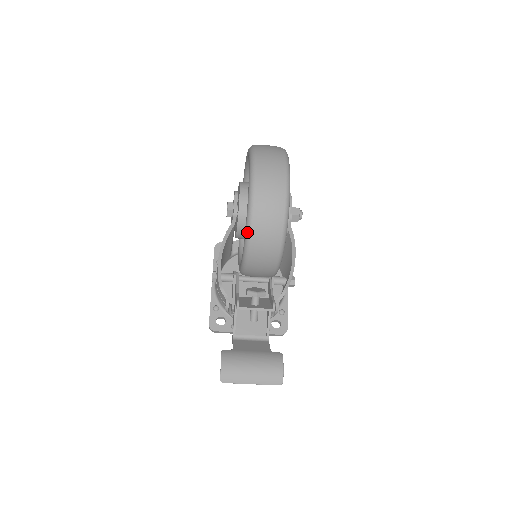
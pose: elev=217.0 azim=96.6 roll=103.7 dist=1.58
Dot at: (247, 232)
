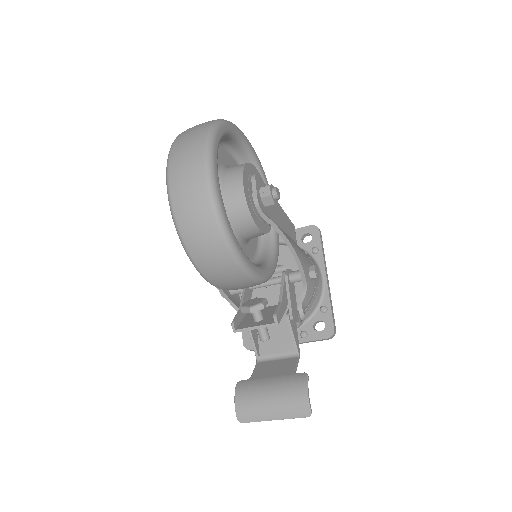
Dot at: (184, 249)
